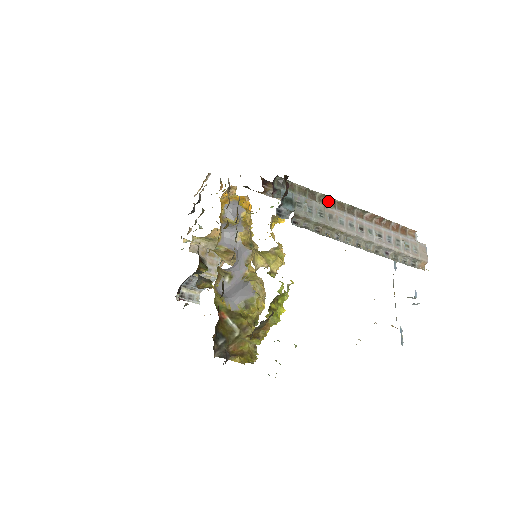
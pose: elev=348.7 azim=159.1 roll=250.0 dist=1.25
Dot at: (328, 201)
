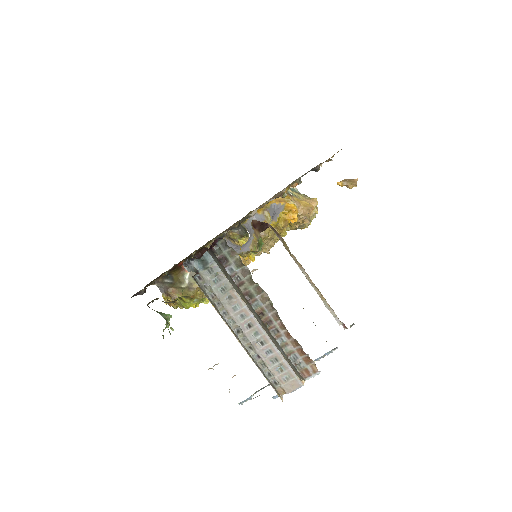
Dot at: (256, 286)
